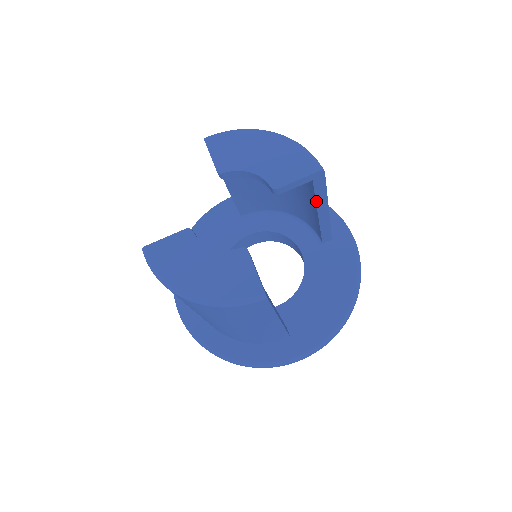
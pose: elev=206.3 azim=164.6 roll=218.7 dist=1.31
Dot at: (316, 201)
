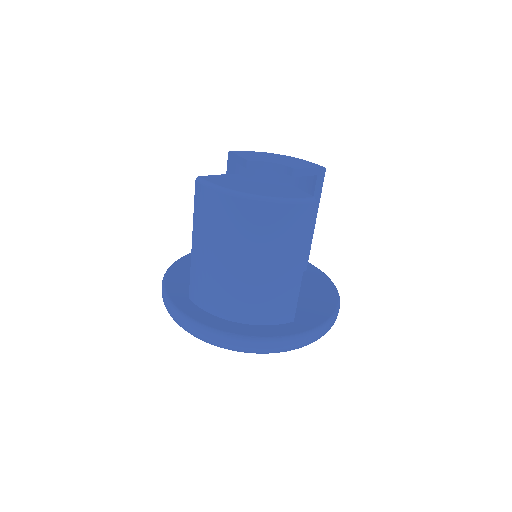
Dot at: occluded
